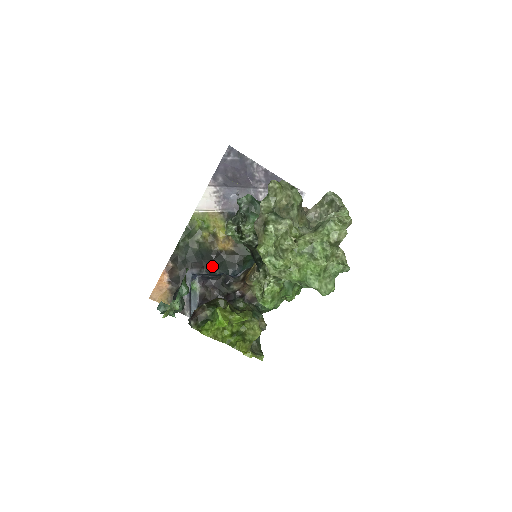
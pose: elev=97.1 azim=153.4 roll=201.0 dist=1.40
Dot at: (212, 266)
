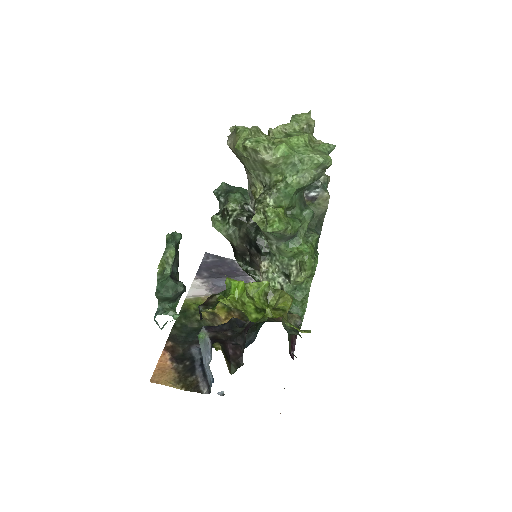
Dot at: occluded
